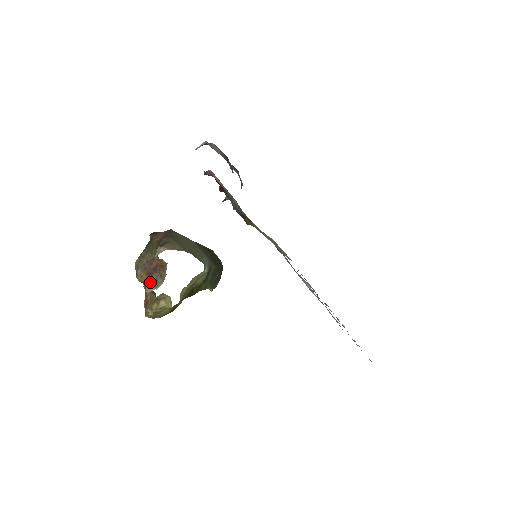
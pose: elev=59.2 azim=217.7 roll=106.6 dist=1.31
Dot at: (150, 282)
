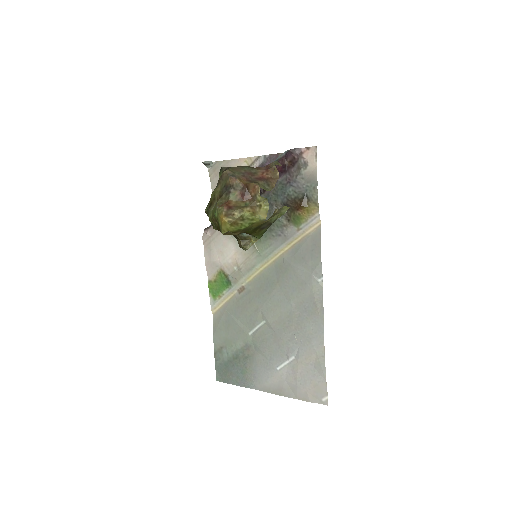
Dot at: (259, 183)
